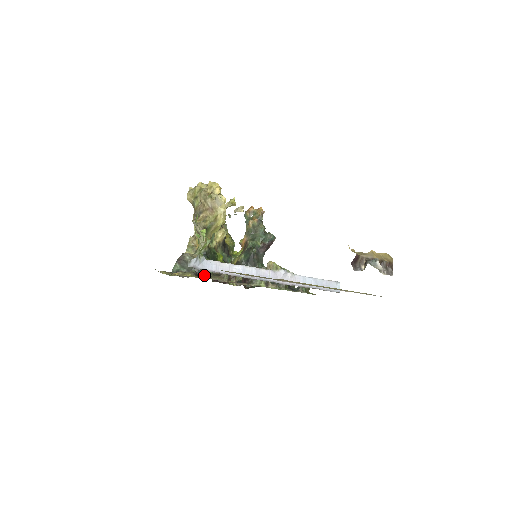
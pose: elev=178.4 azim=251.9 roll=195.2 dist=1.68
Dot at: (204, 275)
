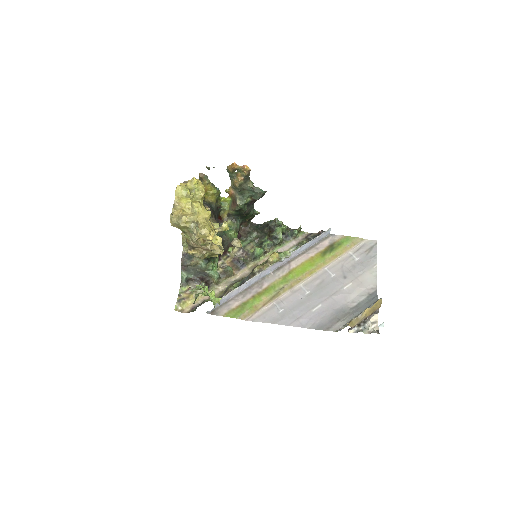
Dot at: (212, 279)
